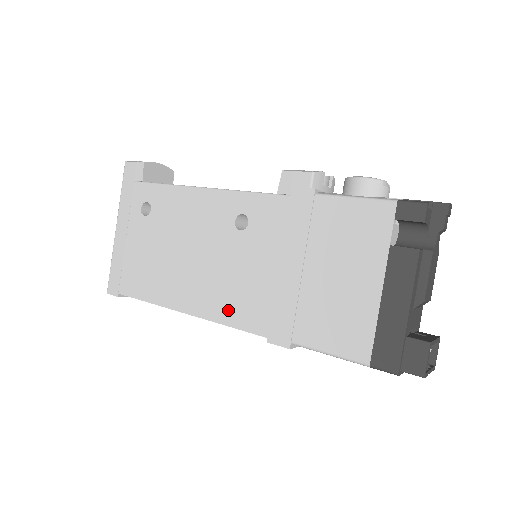
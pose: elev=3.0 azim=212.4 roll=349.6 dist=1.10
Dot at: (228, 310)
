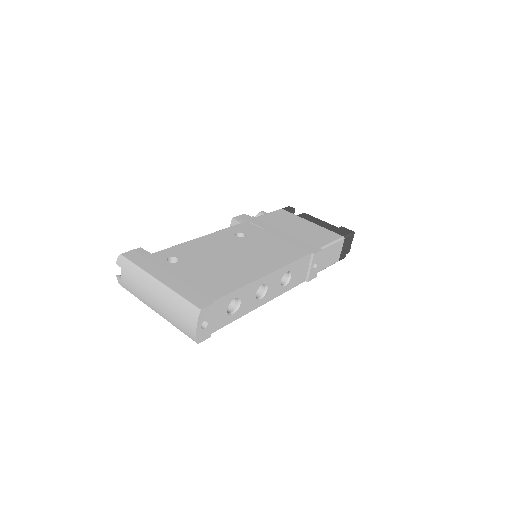
Dot at: (284, 258)
